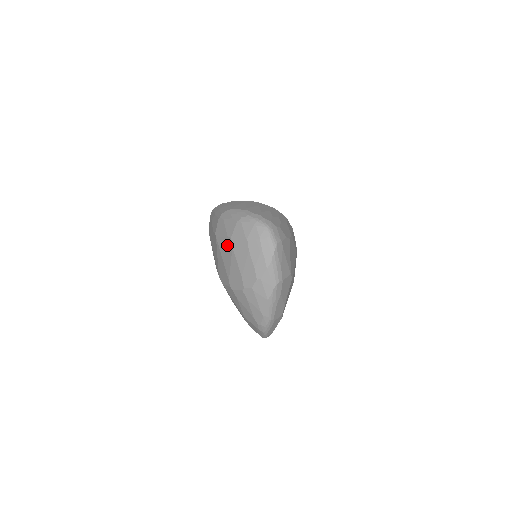
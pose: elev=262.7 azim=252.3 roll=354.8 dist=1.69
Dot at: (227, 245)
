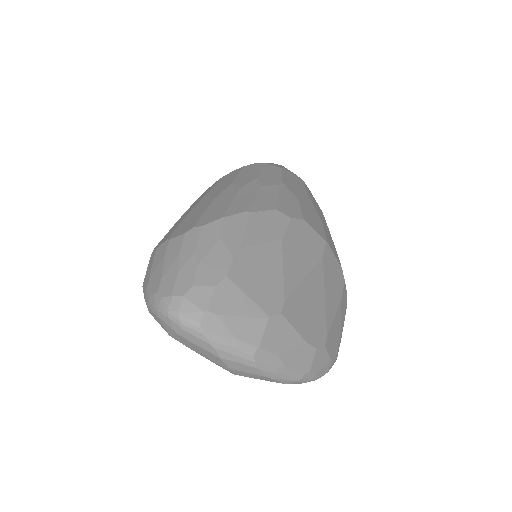
Dot at: occluded
